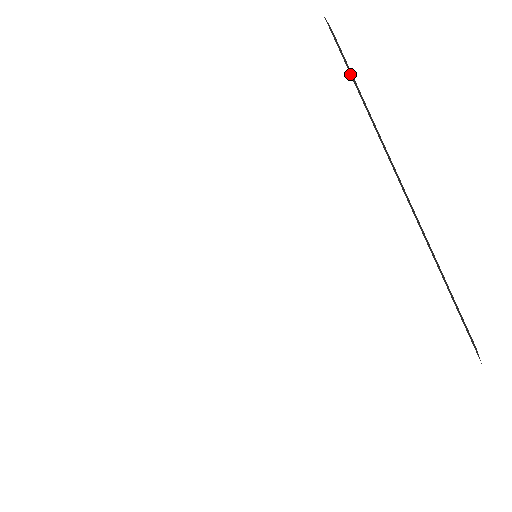
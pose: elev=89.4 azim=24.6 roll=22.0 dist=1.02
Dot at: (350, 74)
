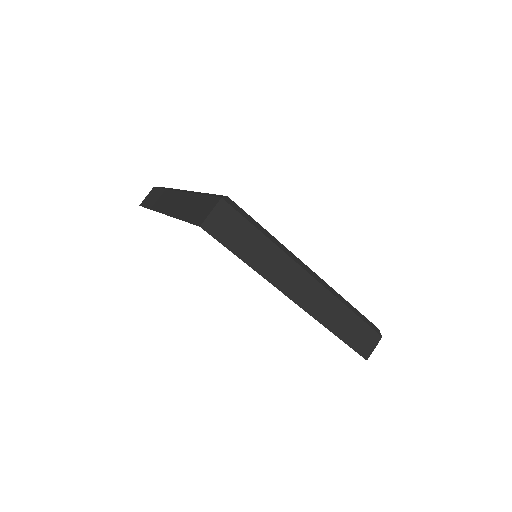
Dot at: (236, 252)
